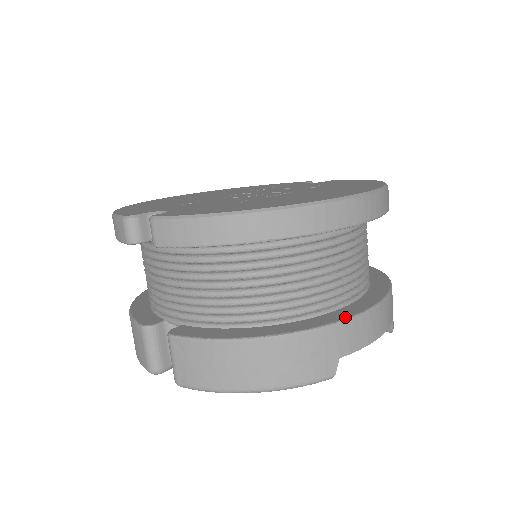
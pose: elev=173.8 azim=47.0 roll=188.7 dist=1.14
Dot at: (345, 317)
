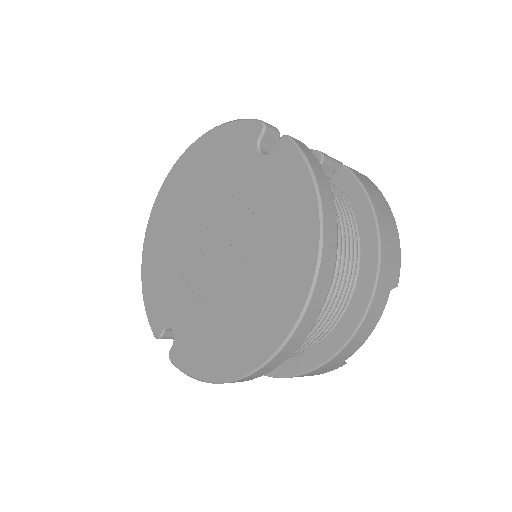
Dot at: (333, 354)
